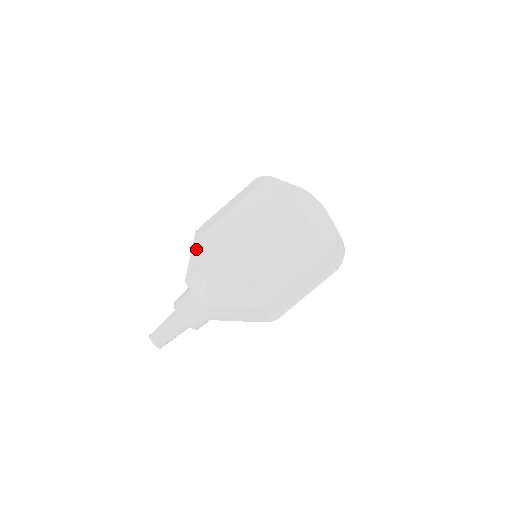
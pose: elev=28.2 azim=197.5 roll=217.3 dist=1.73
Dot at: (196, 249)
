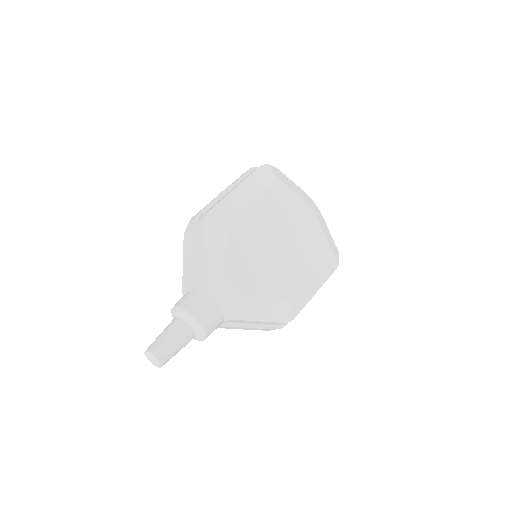
Dot at: (215, 243)
